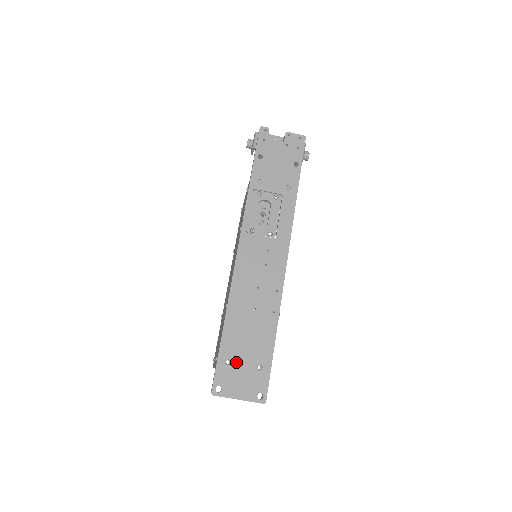
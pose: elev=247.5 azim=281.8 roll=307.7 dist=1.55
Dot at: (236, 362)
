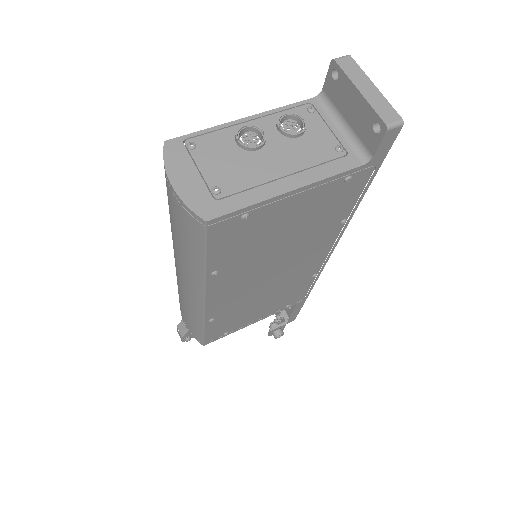
Dot at: occluded
